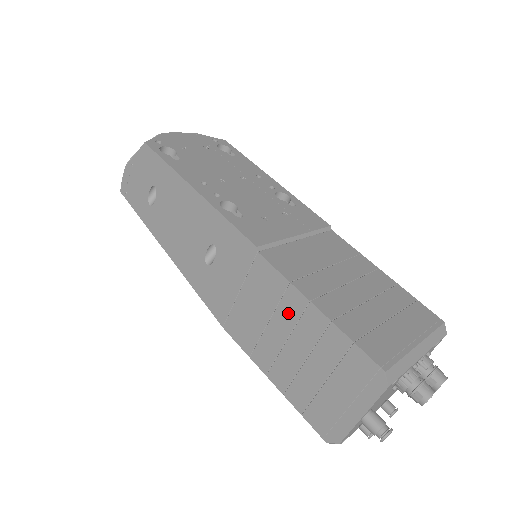
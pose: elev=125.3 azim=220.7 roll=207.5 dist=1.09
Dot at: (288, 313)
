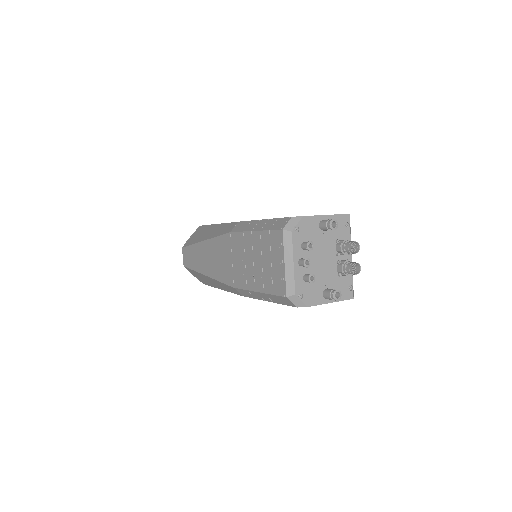
Dot at: occluded
